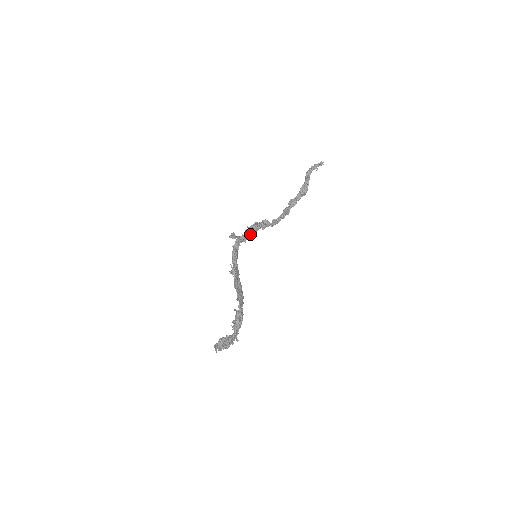
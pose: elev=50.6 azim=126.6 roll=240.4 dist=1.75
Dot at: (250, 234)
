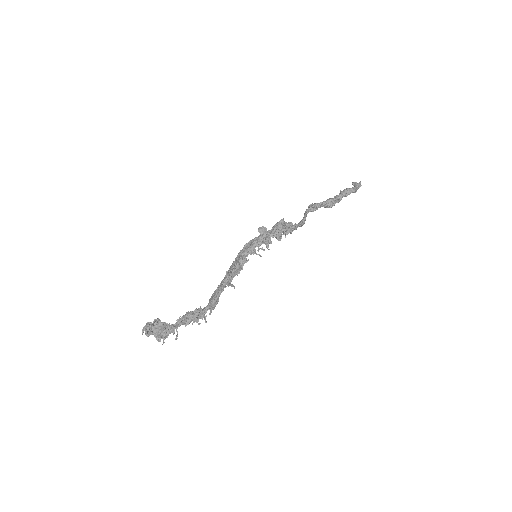
Dot at: (275, 236)
